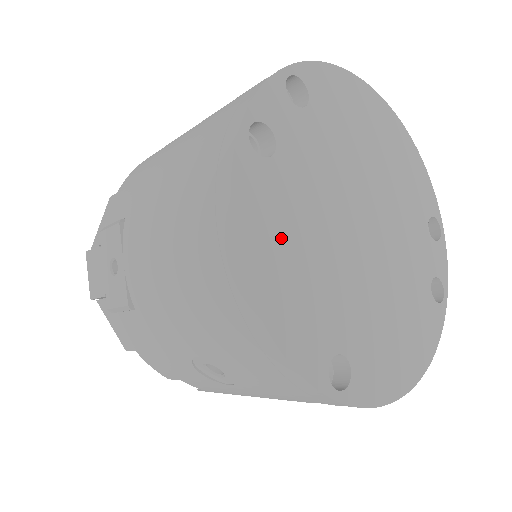
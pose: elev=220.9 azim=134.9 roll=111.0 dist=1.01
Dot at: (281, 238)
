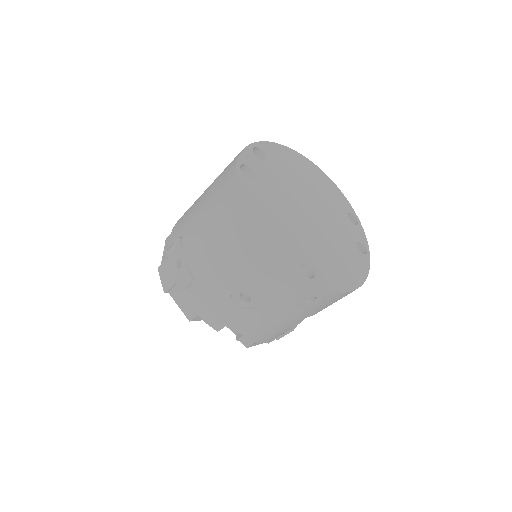
Dot at: (264, 210)
